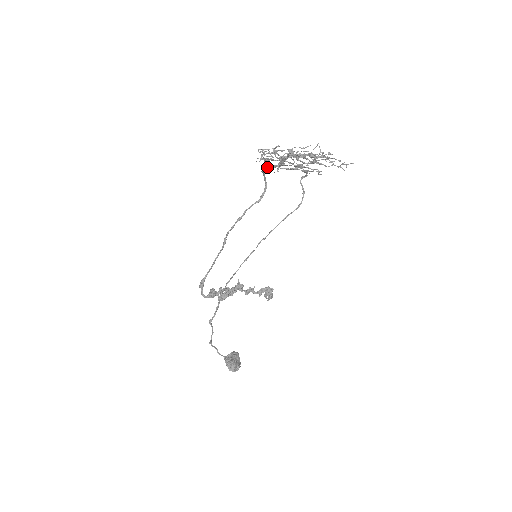
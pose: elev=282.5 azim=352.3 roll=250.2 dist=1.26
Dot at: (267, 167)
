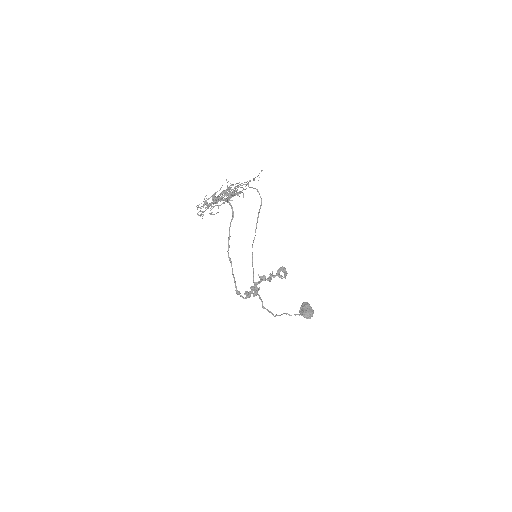
Dot at: occluded
